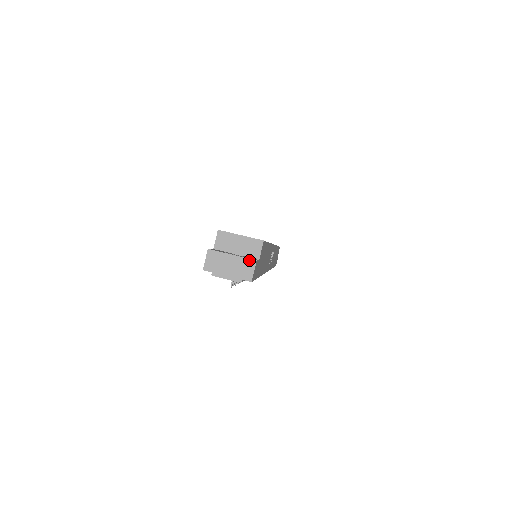
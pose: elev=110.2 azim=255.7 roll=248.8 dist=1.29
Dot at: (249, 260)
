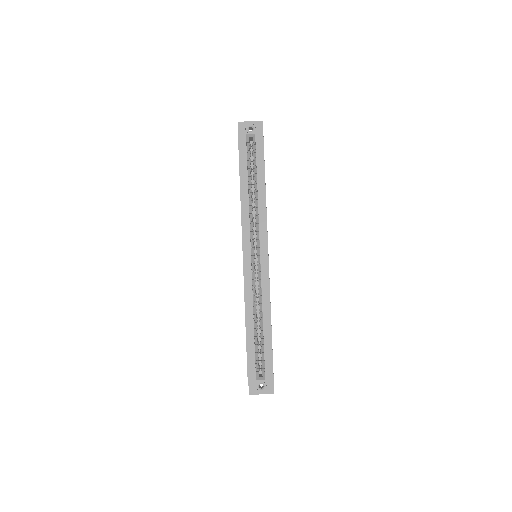
Dot at: occluded
